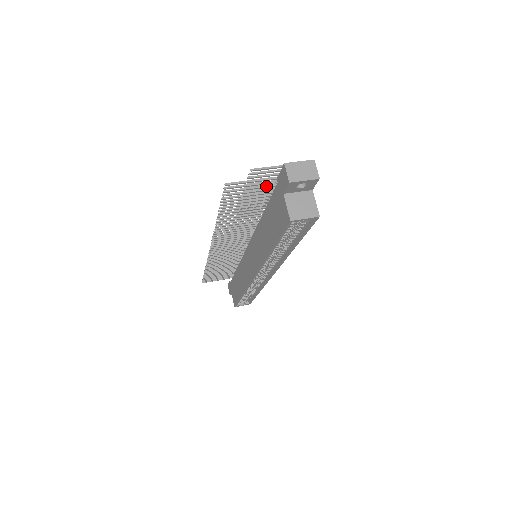
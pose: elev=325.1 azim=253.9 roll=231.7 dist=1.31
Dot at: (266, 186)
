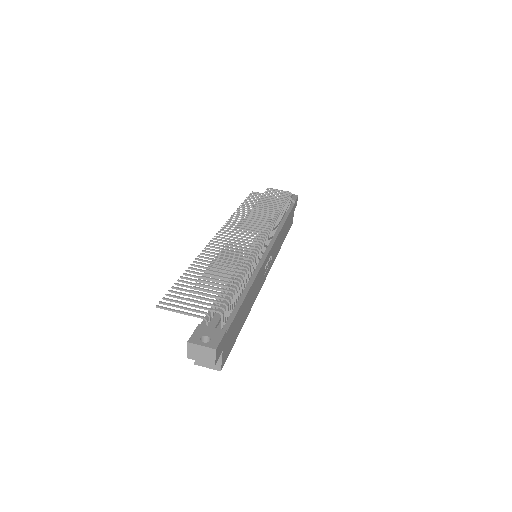
Dot at: occluded
